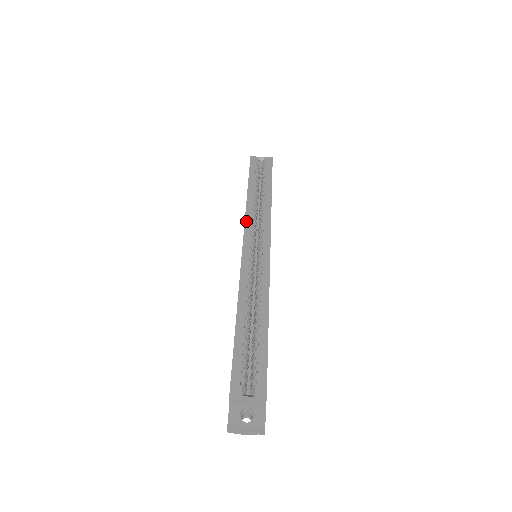
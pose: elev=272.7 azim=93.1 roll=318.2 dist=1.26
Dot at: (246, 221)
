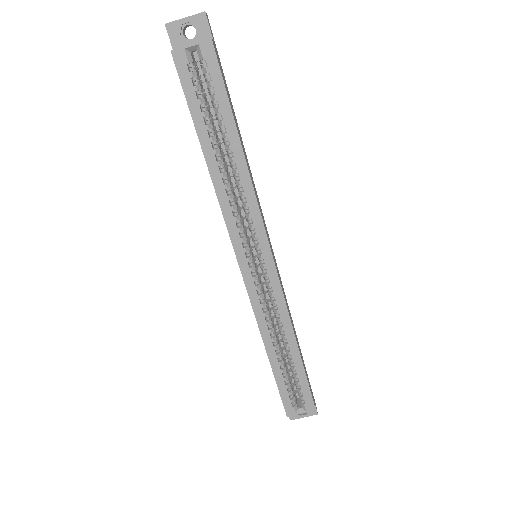
Dot at: (227, 224)
